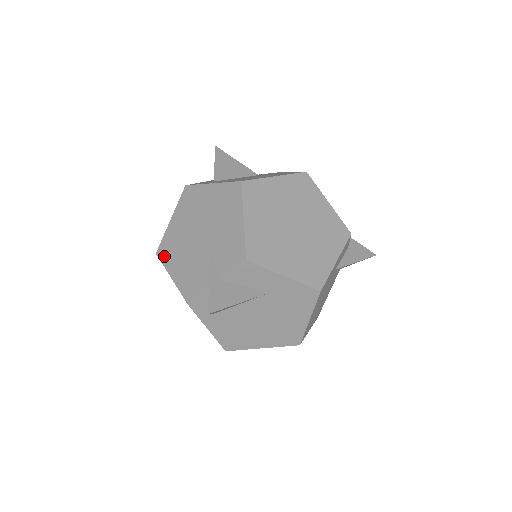
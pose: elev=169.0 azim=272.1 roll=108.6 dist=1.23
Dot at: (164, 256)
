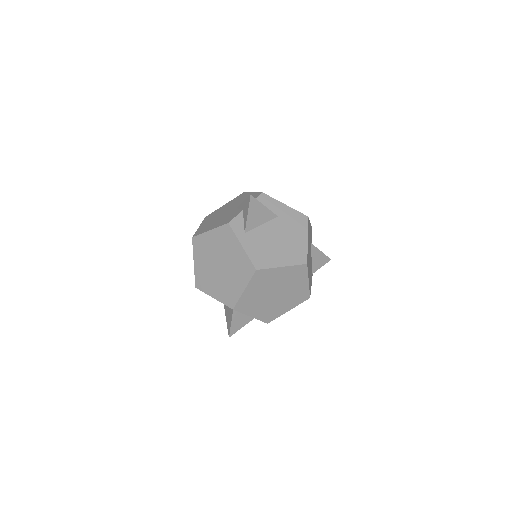
Dot at: (200, 232)
